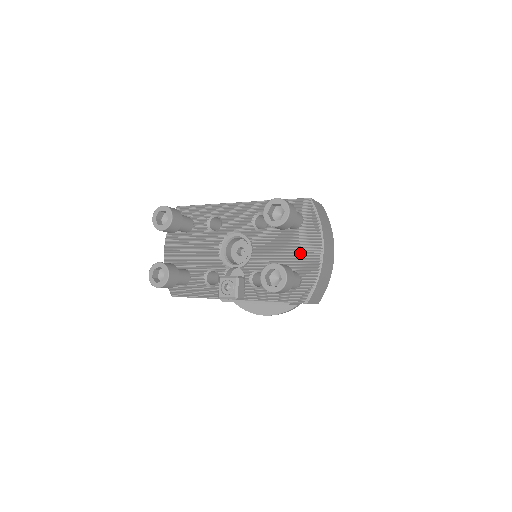
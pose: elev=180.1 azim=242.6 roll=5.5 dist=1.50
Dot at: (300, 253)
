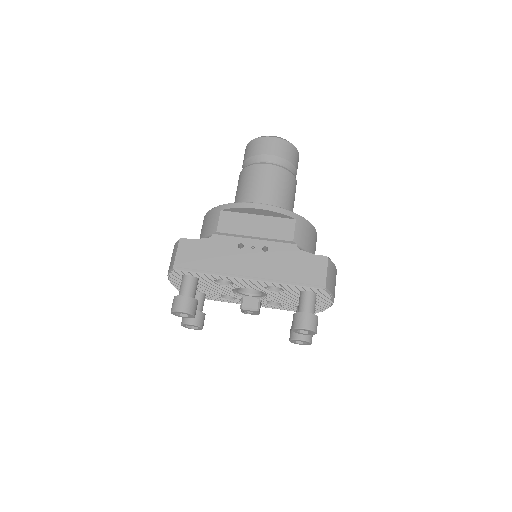
Dot at: occluded
